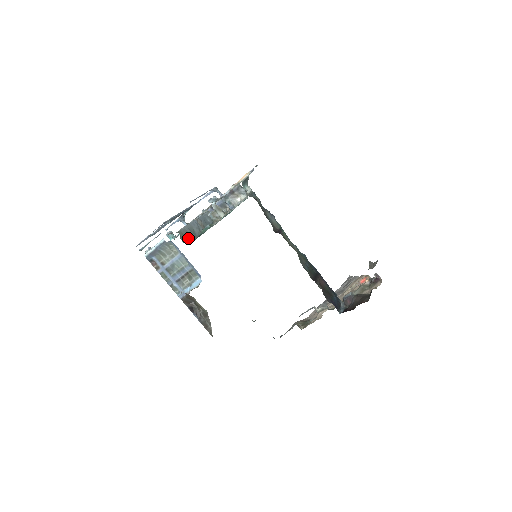
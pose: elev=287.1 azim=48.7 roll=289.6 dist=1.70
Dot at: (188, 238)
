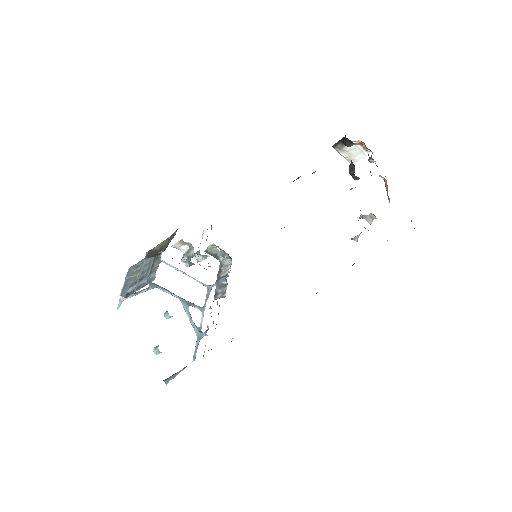
Dot at: occluded
